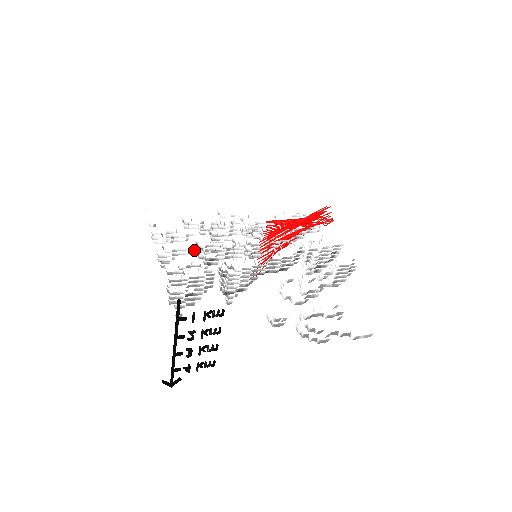
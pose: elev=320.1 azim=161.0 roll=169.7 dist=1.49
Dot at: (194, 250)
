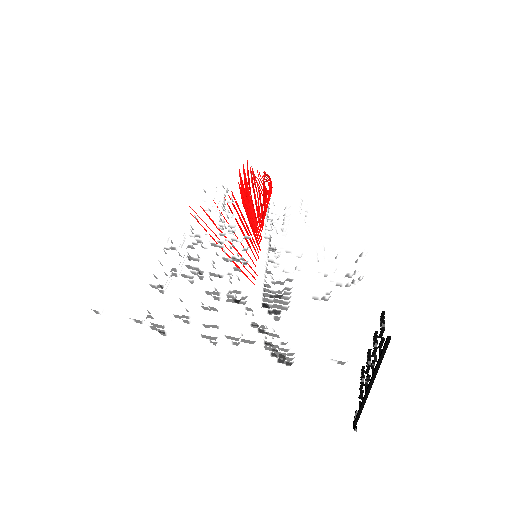
Dot at: (226, 300)
